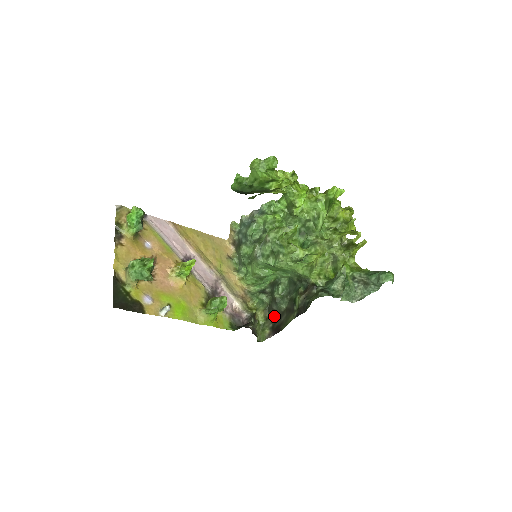
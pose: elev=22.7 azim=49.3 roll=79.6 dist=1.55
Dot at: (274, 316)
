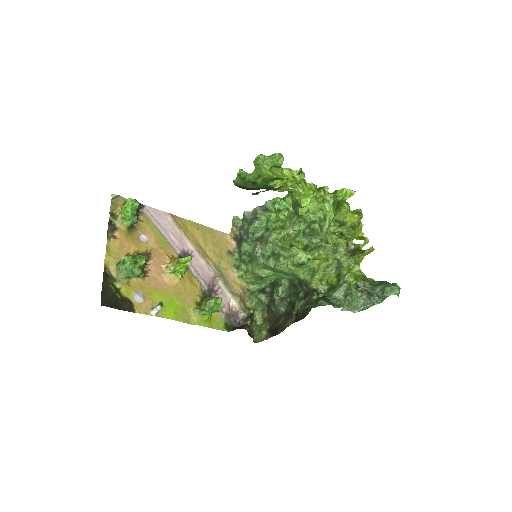
Dot at: (272, 318)
